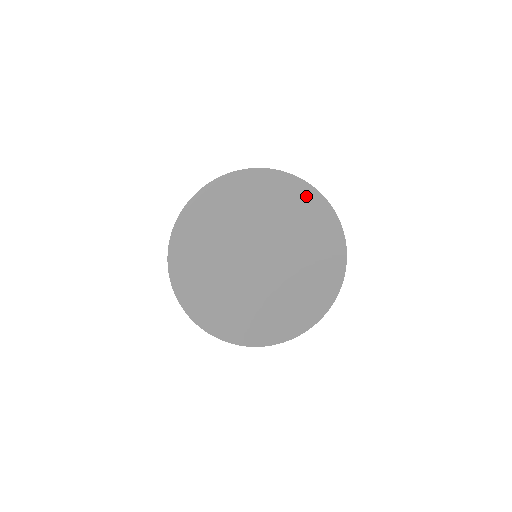
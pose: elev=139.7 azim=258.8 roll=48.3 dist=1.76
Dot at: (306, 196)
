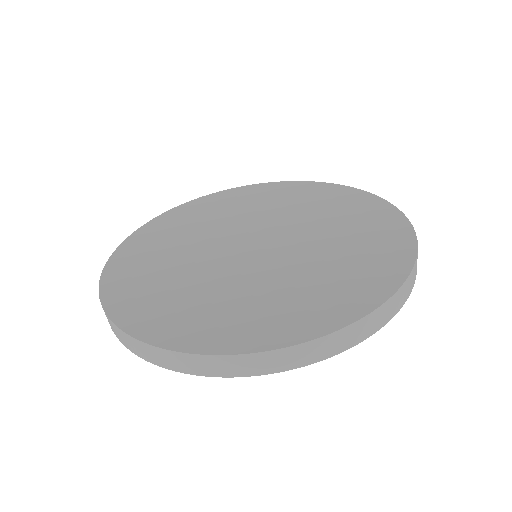
Dot at: (391, 230)
